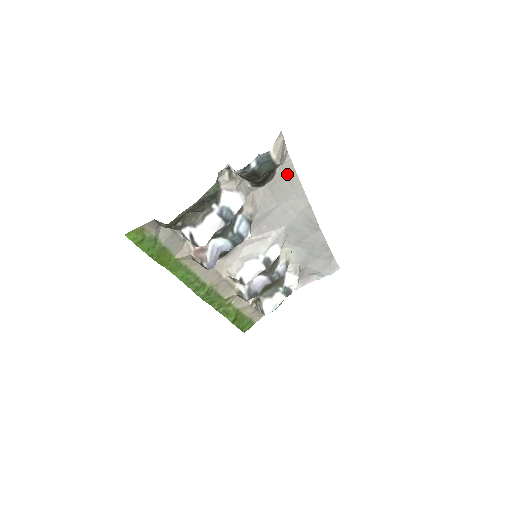
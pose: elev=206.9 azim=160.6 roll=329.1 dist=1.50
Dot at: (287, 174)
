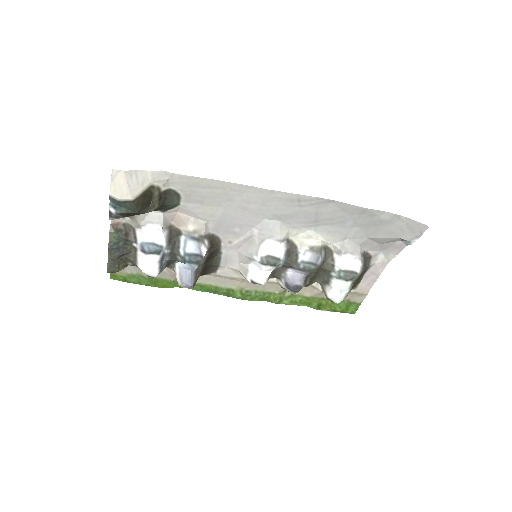
Dot at: (191, 184)
